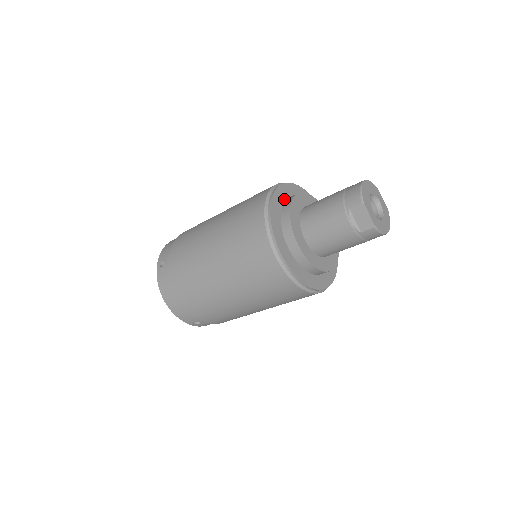
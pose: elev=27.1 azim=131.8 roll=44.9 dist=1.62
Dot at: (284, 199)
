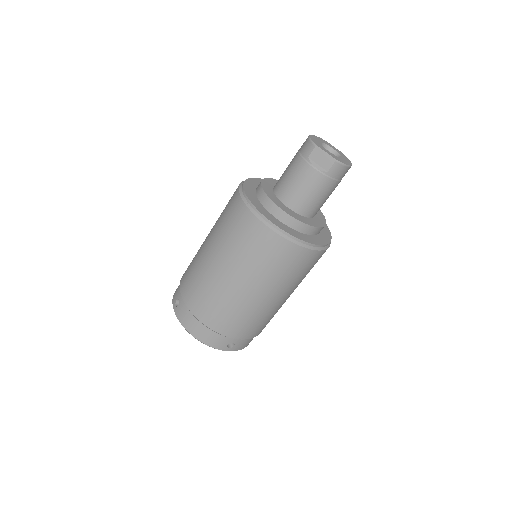
Dot at: (255, 187)
